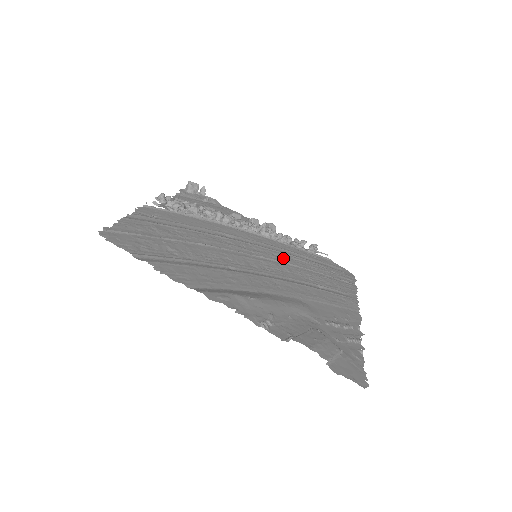
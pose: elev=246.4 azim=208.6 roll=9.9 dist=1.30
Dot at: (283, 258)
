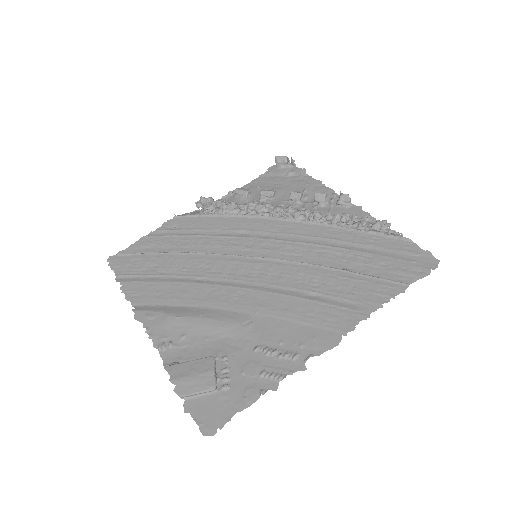
Dot at: (299, 253)
